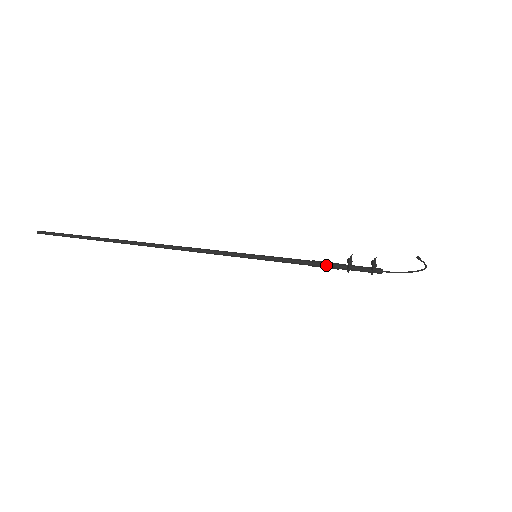
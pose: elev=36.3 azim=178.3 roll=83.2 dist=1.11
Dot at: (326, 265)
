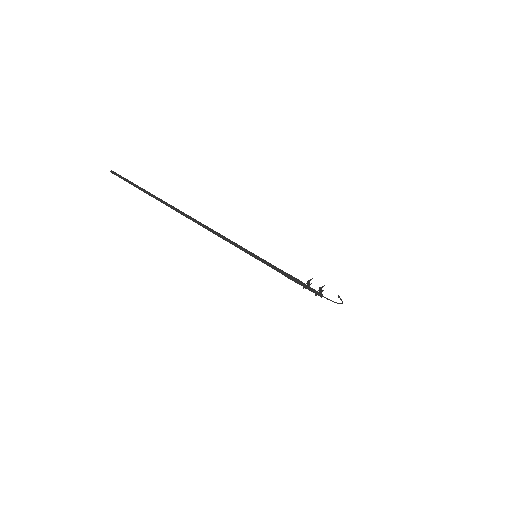
Dot at: (295, 279)
